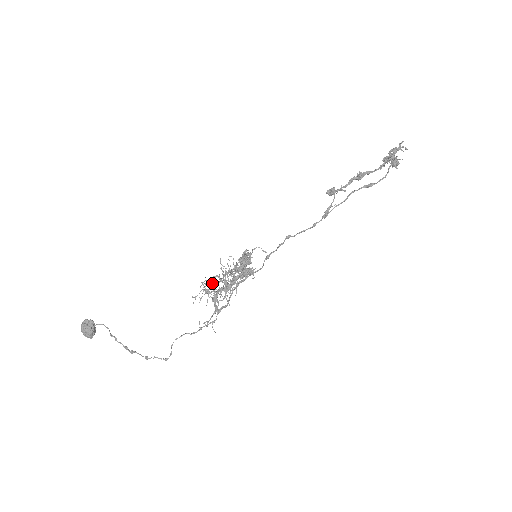
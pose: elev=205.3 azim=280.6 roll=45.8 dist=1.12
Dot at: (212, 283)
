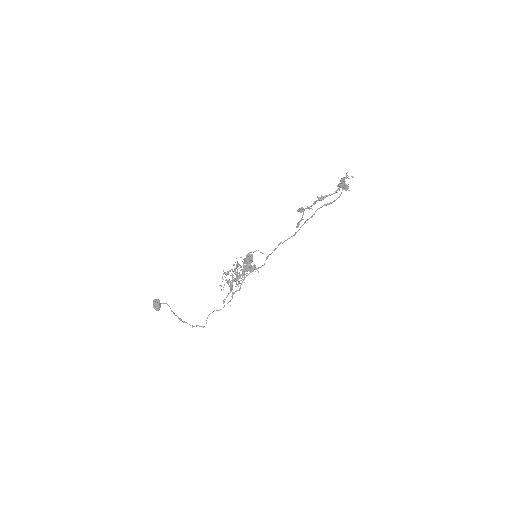
Dot at: (227, 274)
